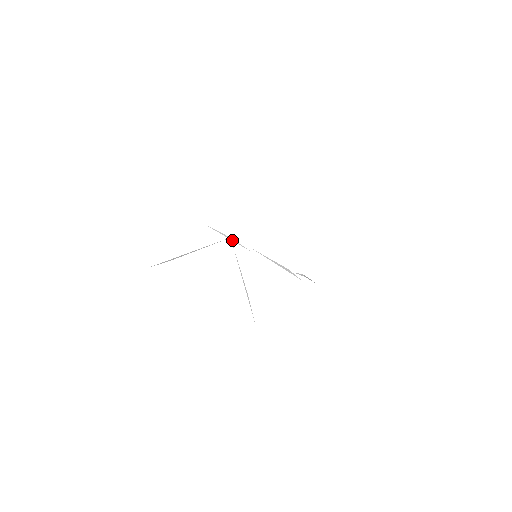
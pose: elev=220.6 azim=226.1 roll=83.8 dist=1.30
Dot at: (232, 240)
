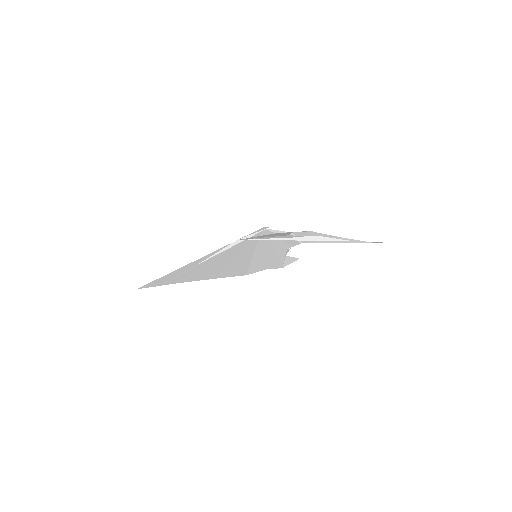
Dot at: (239, 242)
